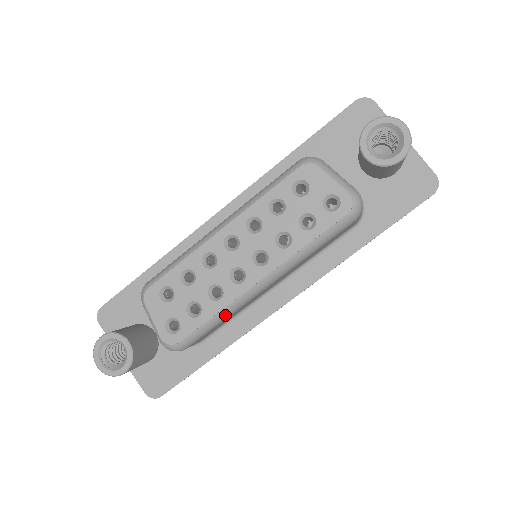
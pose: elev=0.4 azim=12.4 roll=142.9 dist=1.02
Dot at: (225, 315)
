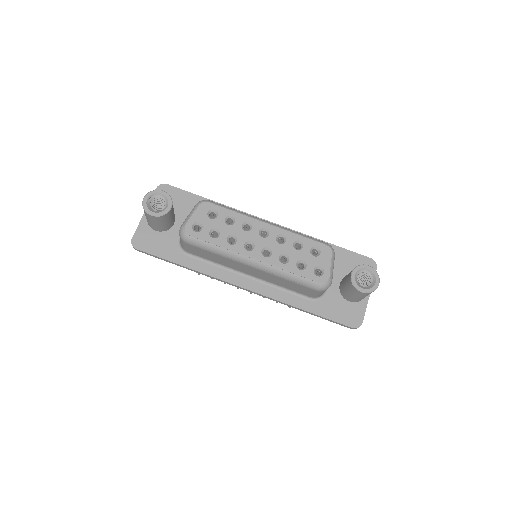
Dot at: (222, 252)
